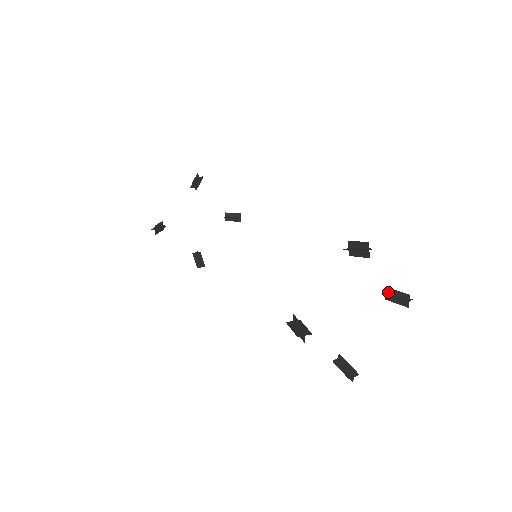
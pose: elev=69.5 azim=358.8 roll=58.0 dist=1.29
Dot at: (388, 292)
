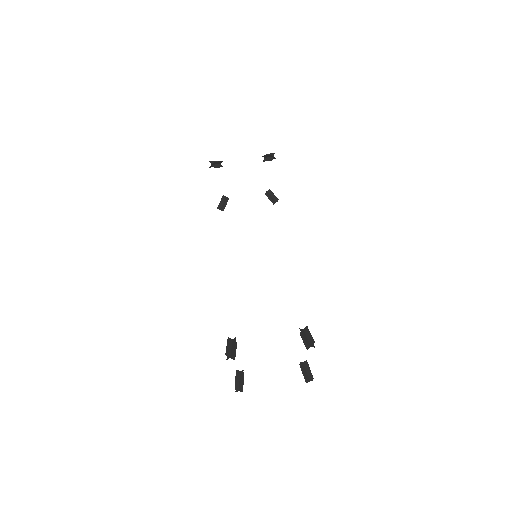
Dot at: (305, 363)
